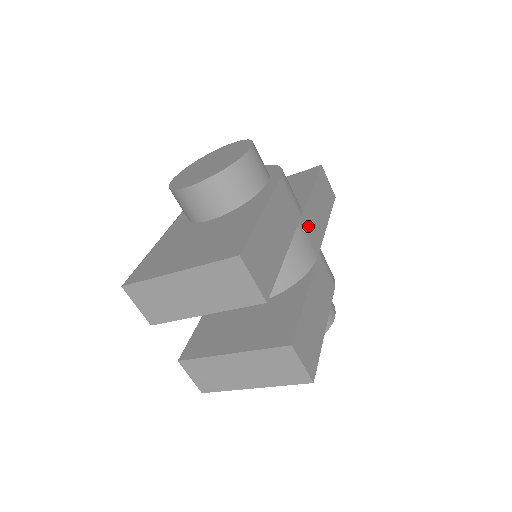
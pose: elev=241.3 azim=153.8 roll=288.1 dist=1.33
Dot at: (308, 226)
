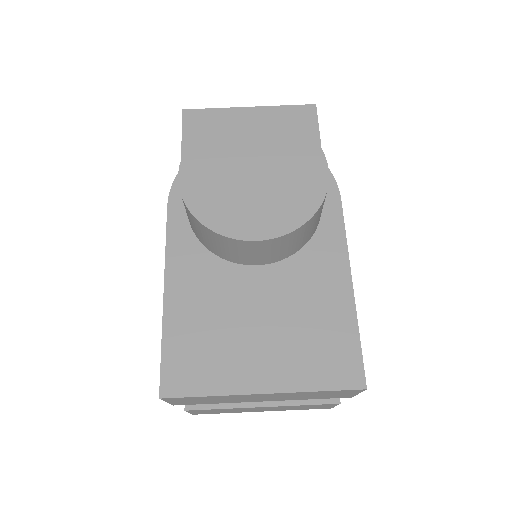
Dot at: occluded
